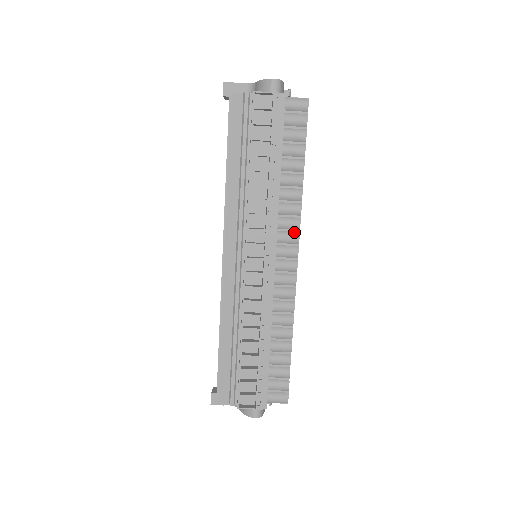
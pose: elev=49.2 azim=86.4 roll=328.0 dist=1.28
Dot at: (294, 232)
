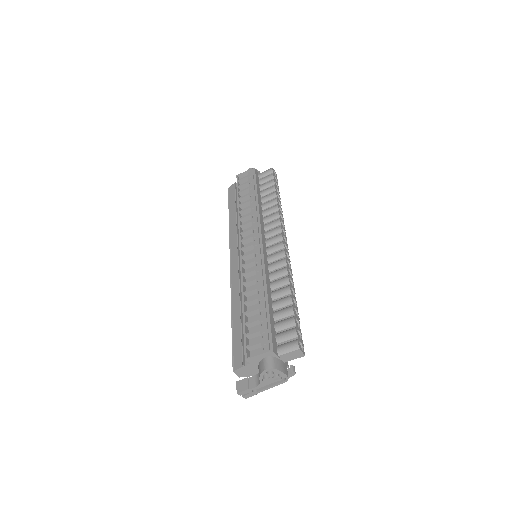
Dot at: (277, 227)
